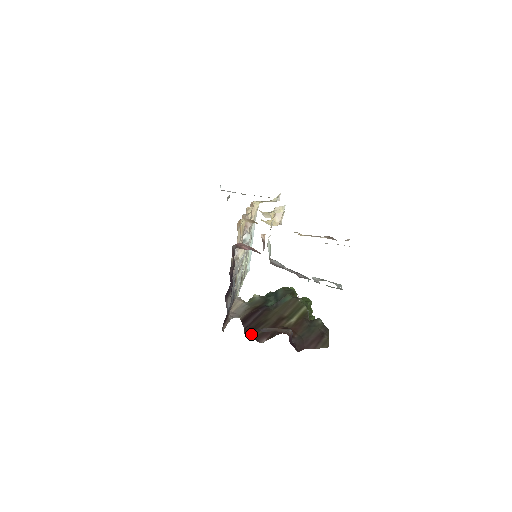
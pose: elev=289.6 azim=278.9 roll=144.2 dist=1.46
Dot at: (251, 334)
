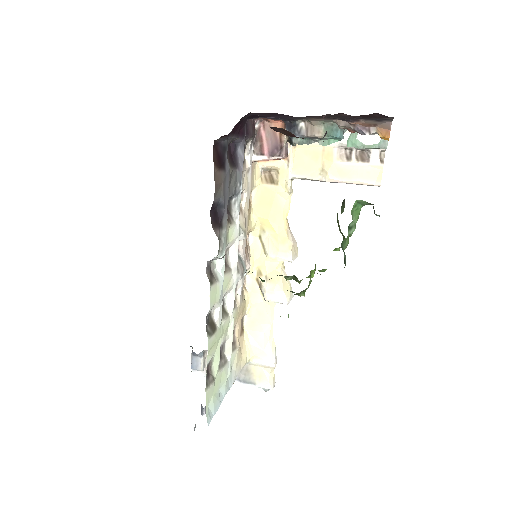
Dot at: occluded
